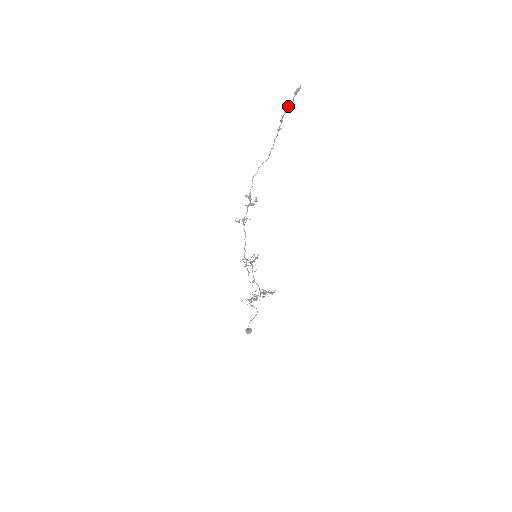
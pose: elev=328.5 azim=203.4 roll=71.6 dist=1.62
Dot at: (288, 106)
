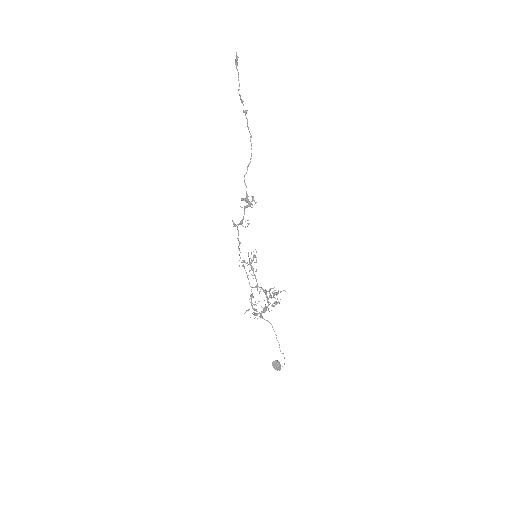
Dot at: occluded
